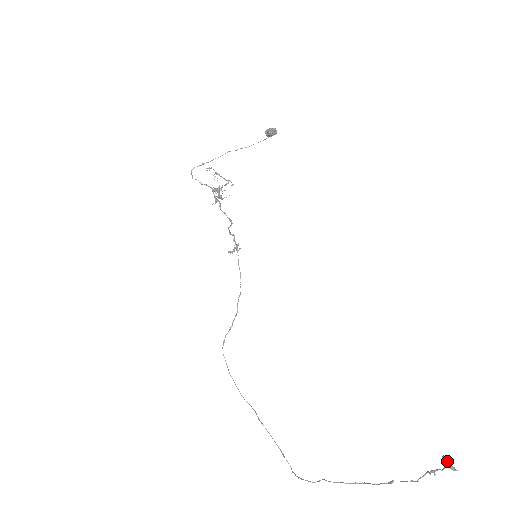
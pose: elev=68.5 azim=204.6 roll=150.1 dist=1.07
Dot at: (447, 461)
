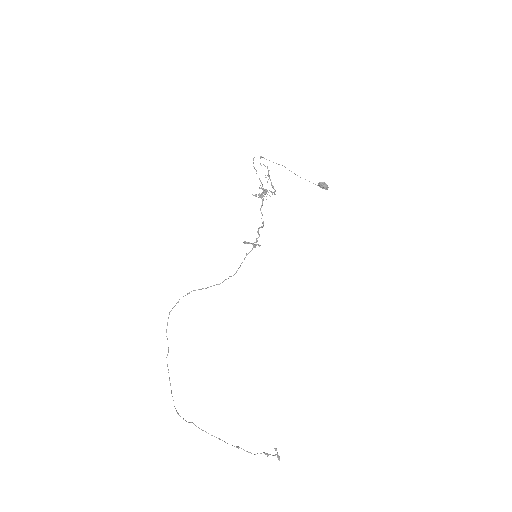
Dot at: (277, 452)
